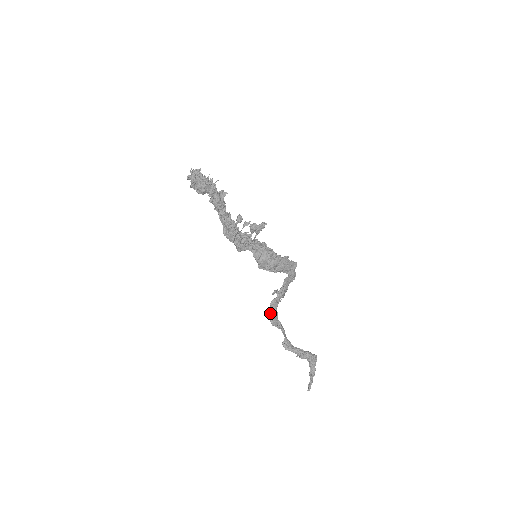
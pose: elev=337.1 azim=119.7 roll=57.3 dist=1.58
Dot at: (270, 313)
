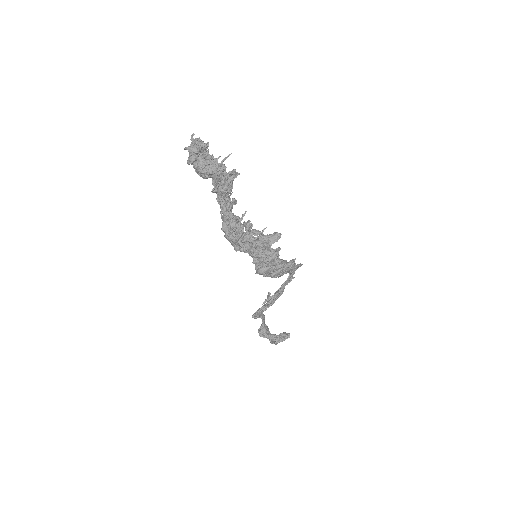
Dot at: (255, 315)
